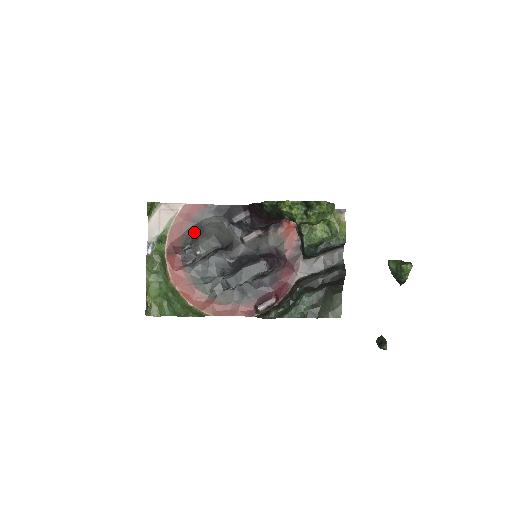
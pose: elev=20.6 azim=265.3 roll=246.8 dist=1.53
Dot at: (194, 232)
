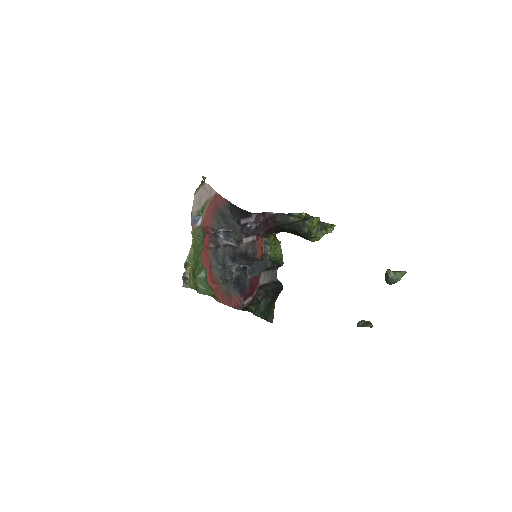
Dot at: (221, 220)
